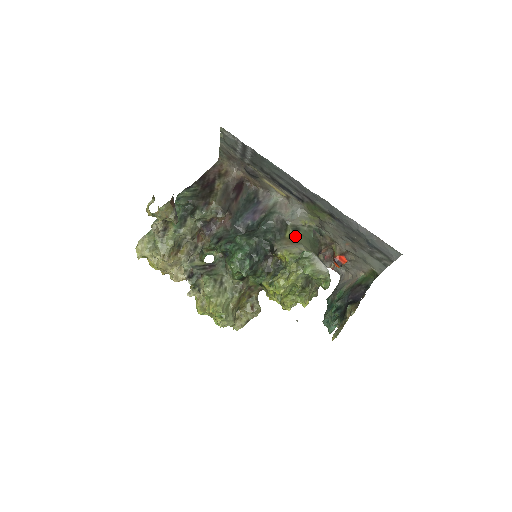
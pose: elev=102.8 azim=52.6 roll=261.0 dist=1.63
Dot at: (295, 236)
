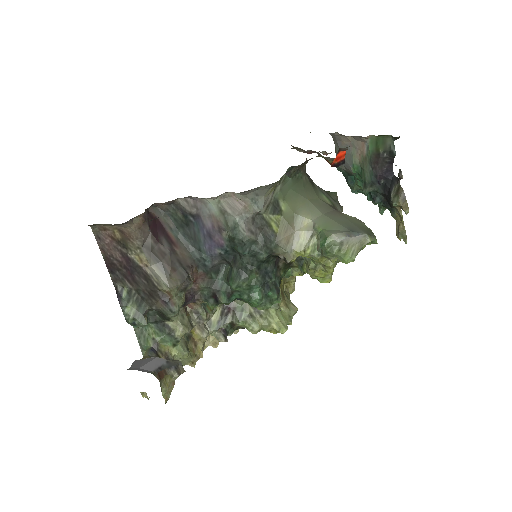
Dot at: (282, 216)
